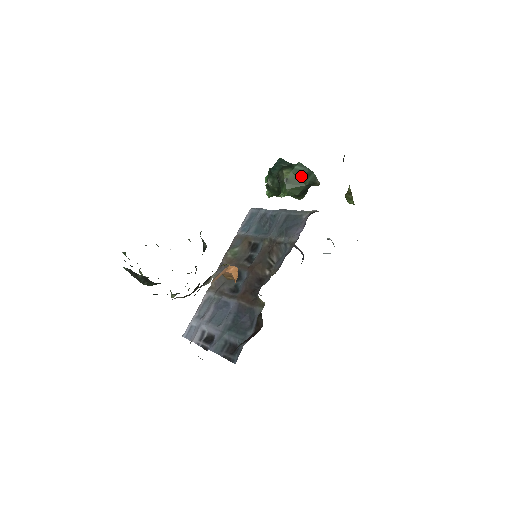
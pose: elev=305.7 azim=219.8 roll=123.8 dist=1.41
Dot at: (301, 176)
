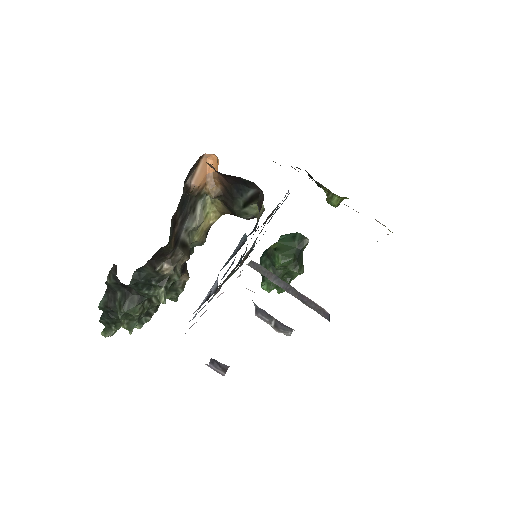
Dot at: (288, 241)
